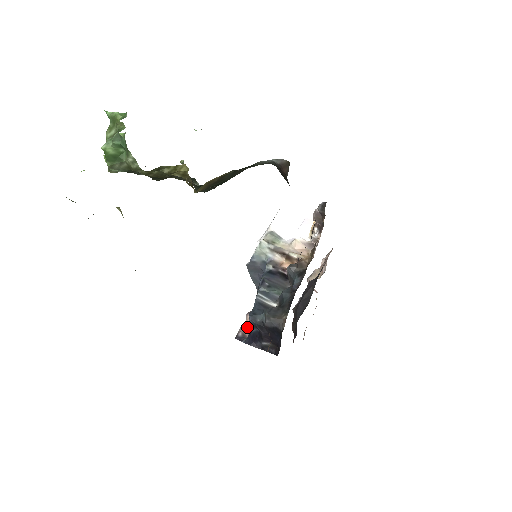
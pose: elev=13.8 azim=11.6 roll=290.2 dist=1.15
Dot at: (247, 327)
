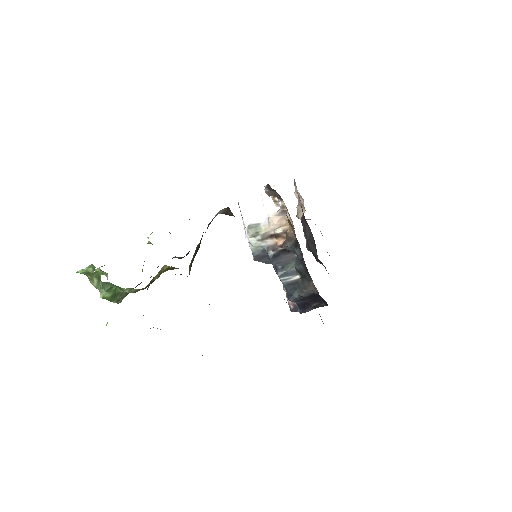
Dot at: occluded
